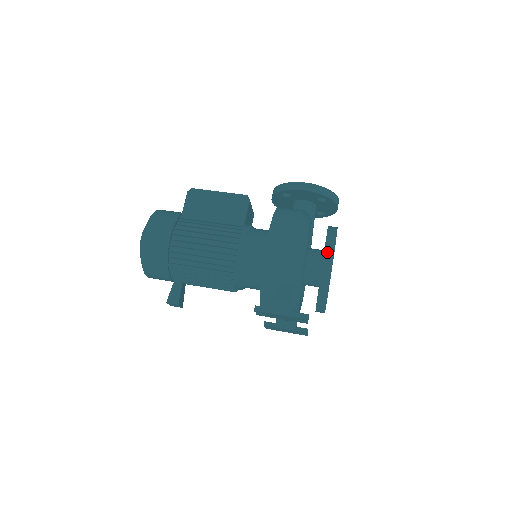
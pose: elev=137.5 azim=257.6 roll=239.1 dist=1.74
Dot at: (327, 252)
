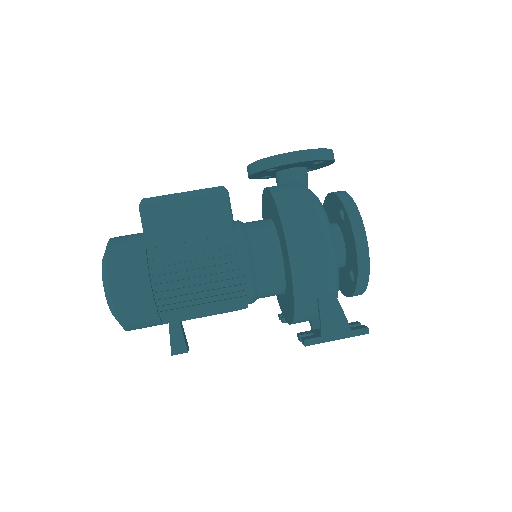
Dot at: (358, 239)
